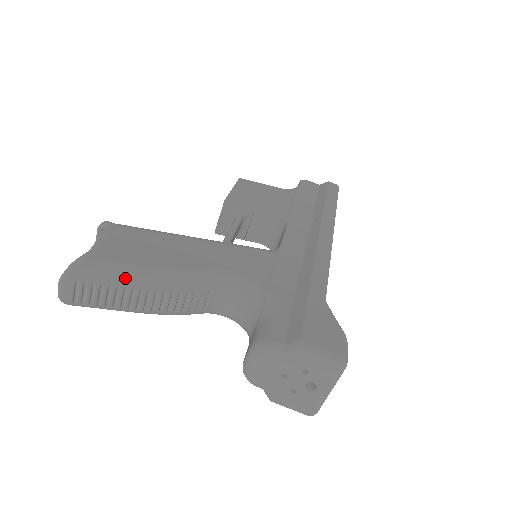
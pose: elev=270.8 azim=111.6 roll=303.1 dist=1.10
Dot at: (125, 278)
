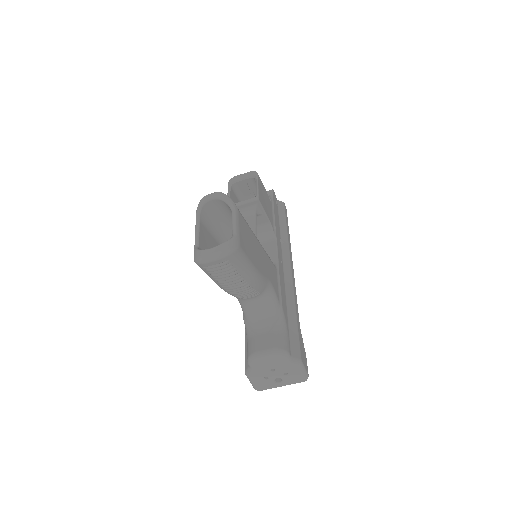
Dot at: (245, 270)
